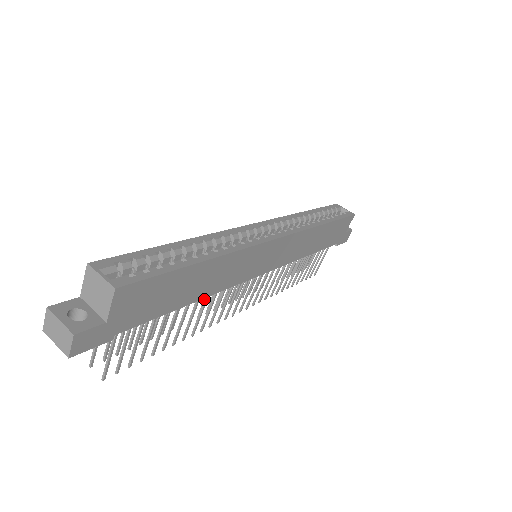
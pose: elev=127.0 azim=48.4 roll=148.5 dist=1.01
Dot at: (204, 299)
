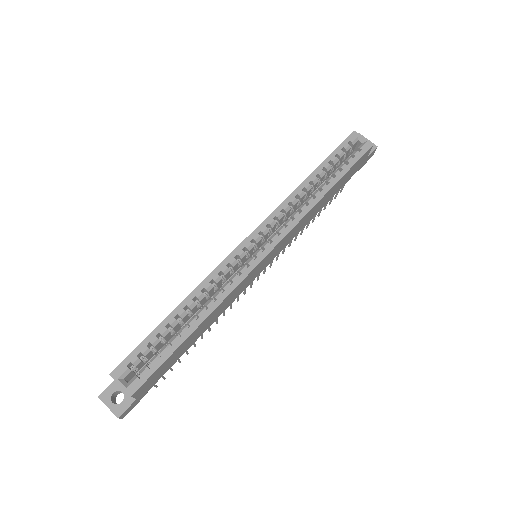
Dot at: occluded
